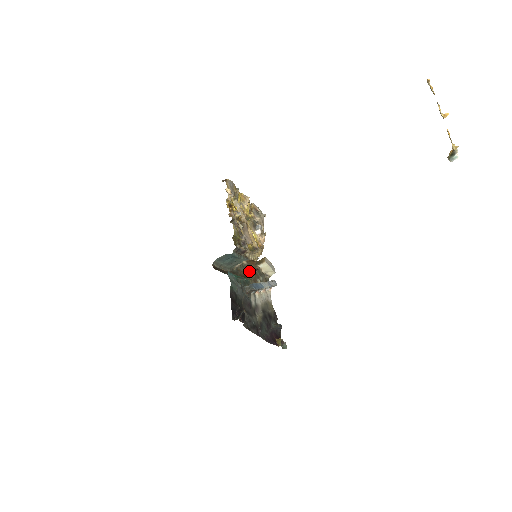
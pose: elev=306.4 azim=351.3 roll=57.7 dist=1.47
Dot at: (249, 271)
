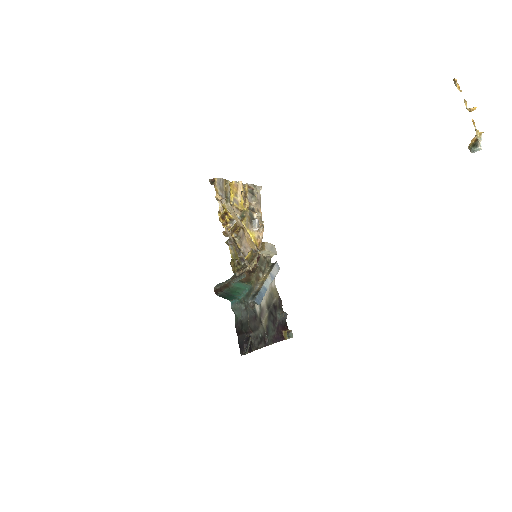
Dot at: occluded
